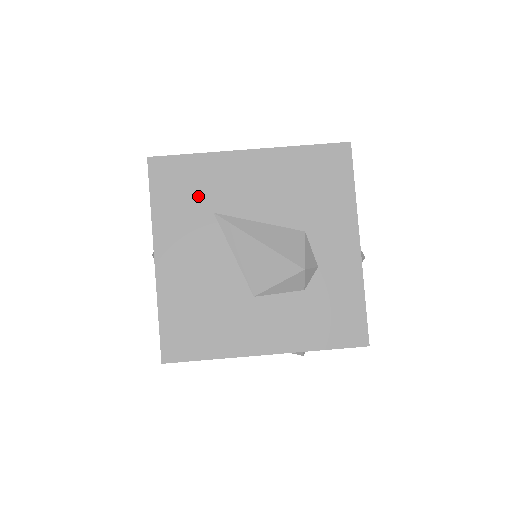
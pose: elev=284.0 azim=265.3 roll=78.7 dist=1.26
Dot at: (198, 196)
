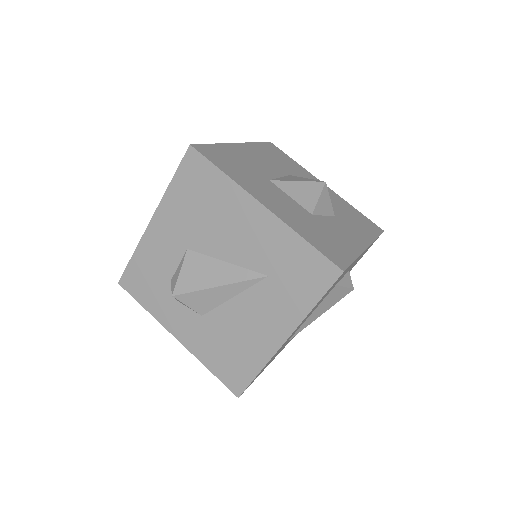
Dot at: occluded
